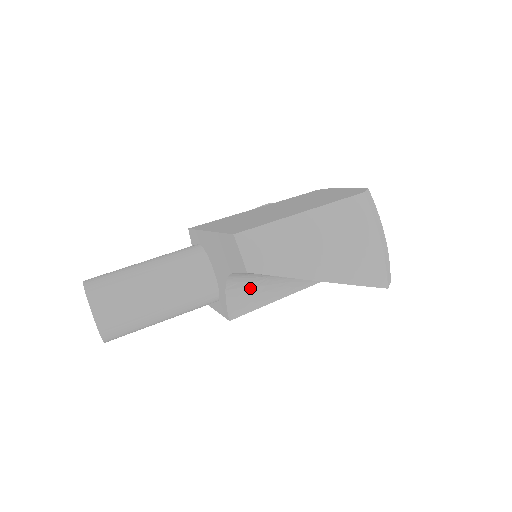
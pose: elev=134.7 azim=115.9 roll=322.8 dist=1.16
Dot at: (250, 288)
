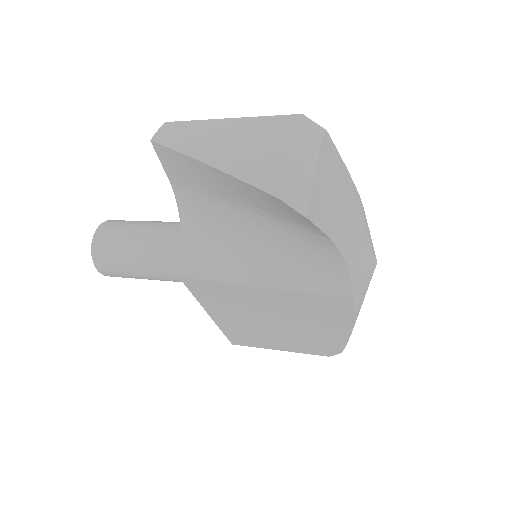
Dot at: (205, 241)
